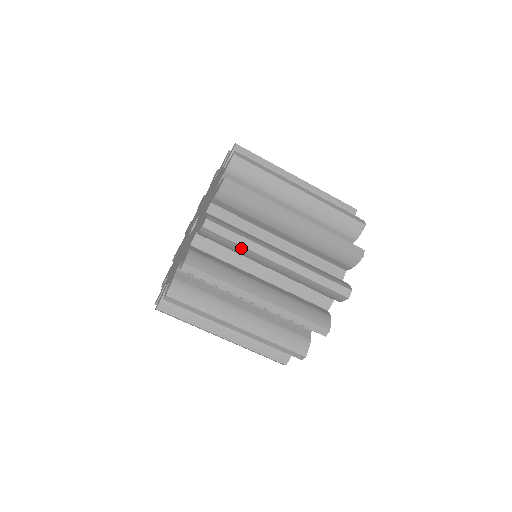
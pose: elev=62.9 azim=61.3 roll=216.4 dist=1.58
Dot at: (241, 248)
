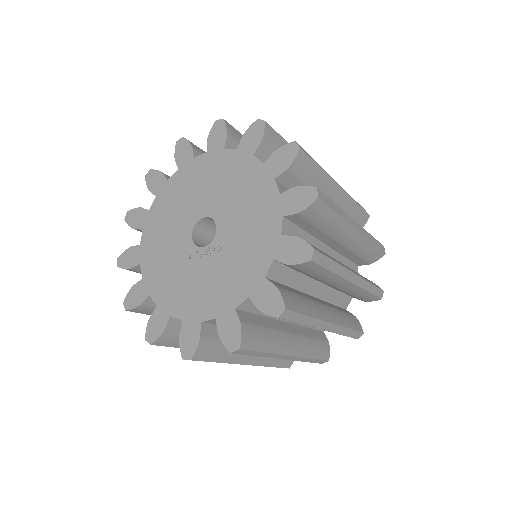
Dot at: (330, 275)
